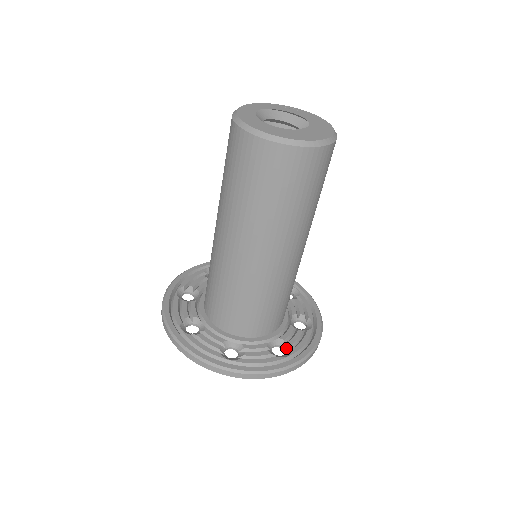
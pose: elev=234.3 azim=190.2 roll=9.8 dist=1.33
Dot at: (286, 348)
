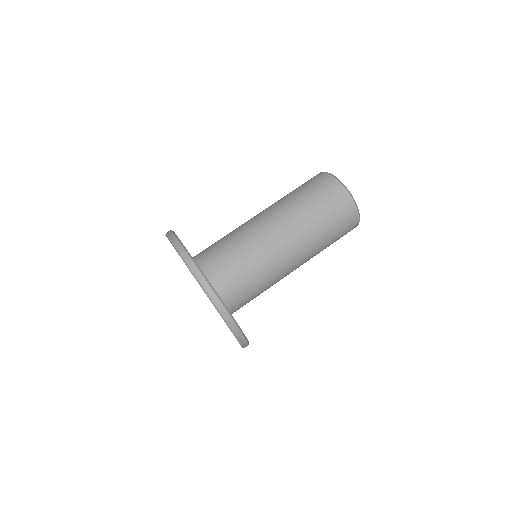
Dot at: occluded
